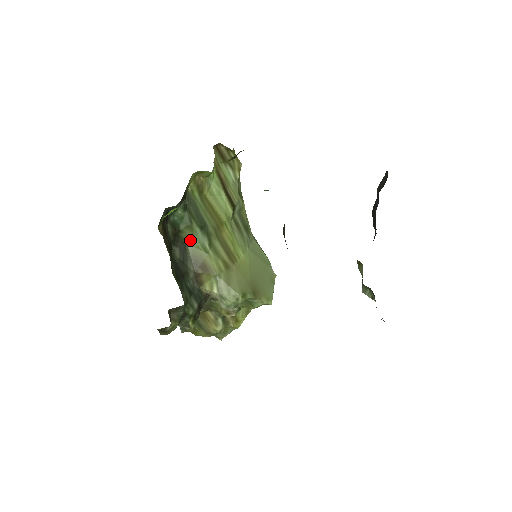
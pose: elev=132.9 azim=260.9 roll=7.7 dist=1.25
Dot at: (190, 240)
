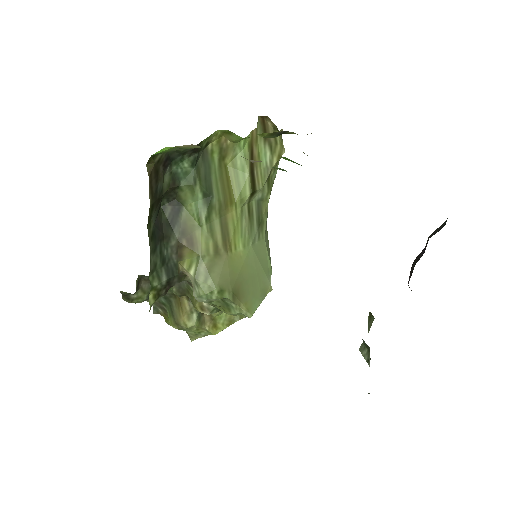
Dot at: (188, 204)
